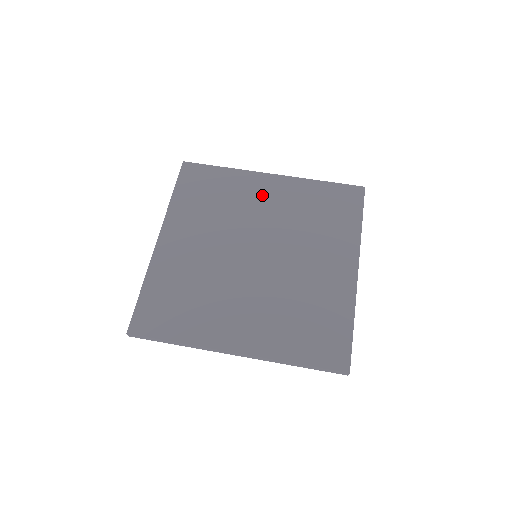
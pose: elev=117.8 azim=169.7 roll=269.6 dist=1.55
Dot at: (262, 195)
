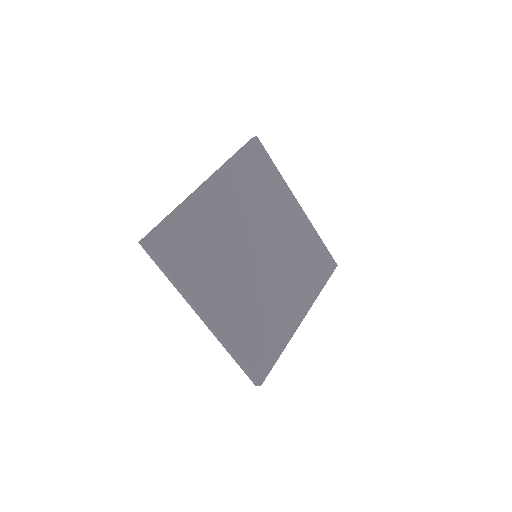
Dot at: (286, 214)
